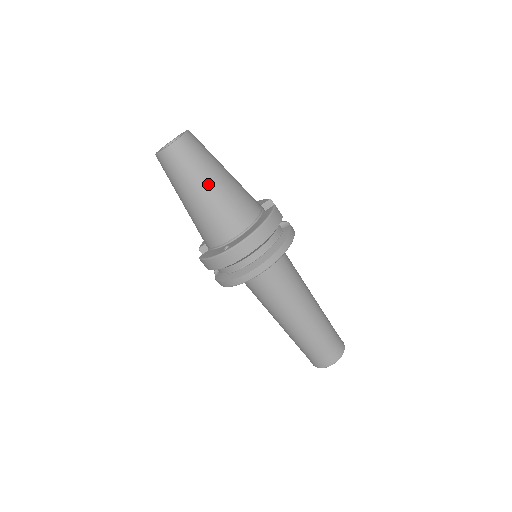
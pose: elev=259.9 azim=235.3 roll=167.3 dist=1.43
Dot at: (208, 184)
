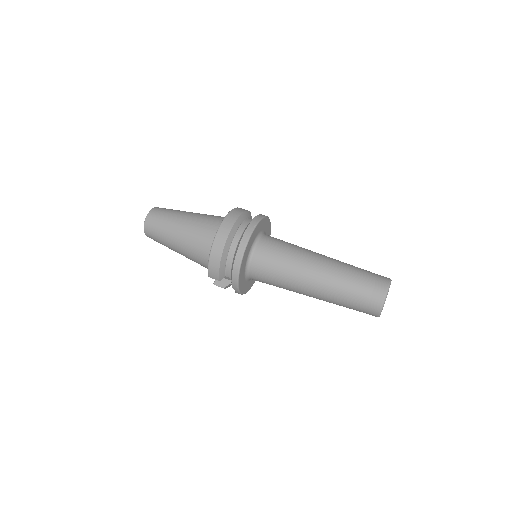
Dot at: (182, 219)
